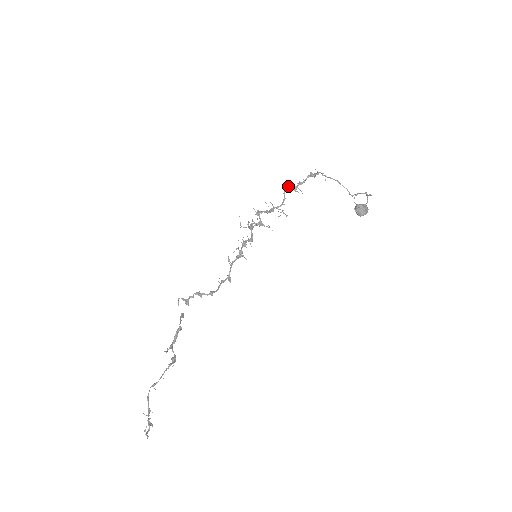
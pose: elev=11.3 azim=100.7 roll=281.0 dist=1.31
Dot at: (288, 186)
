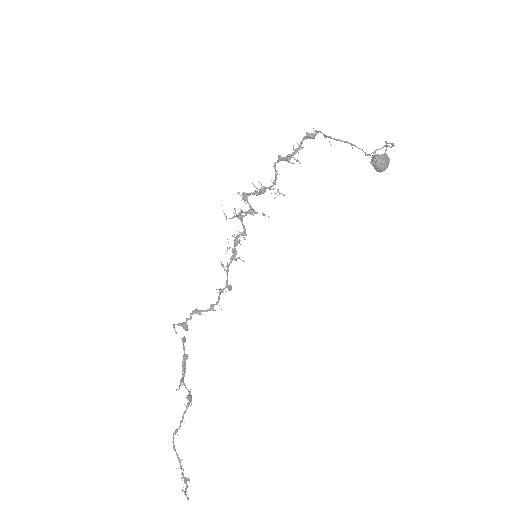
Dot at: (278, 157)
